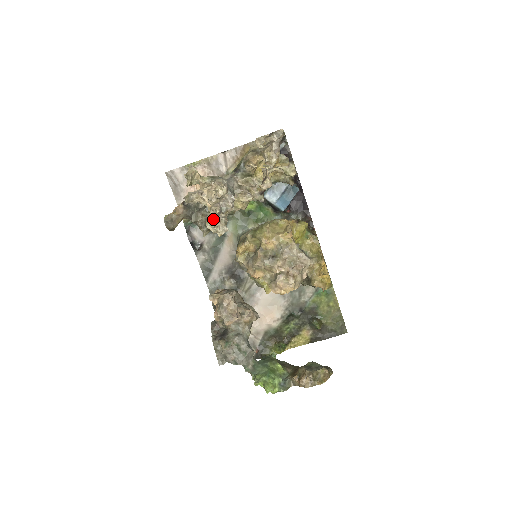
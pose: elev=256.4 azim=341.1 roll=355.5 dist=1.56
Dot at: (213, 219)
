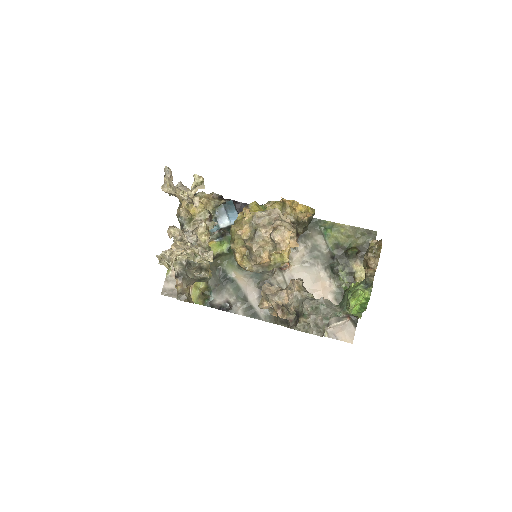
Dot at: (193, 253)
